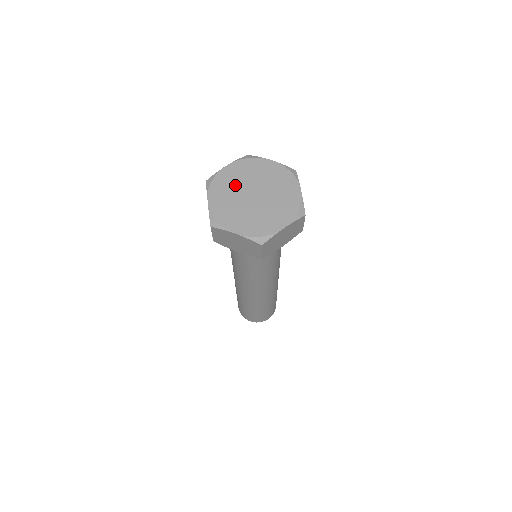
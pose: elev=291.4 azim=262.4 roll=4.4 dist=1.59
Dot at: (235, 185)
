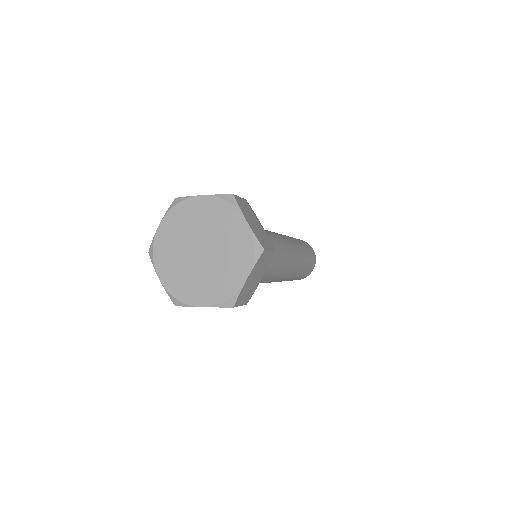
Dot at: (177, 247)
